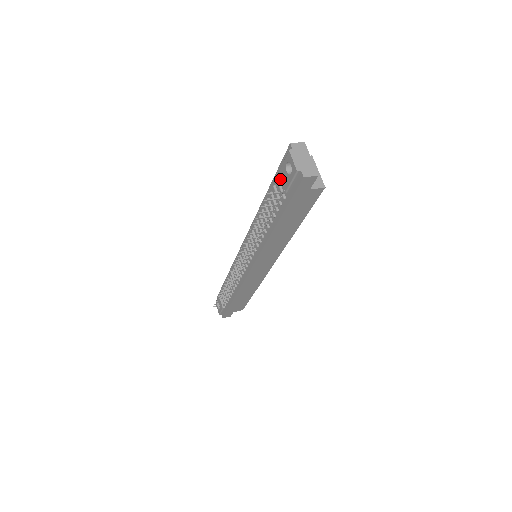
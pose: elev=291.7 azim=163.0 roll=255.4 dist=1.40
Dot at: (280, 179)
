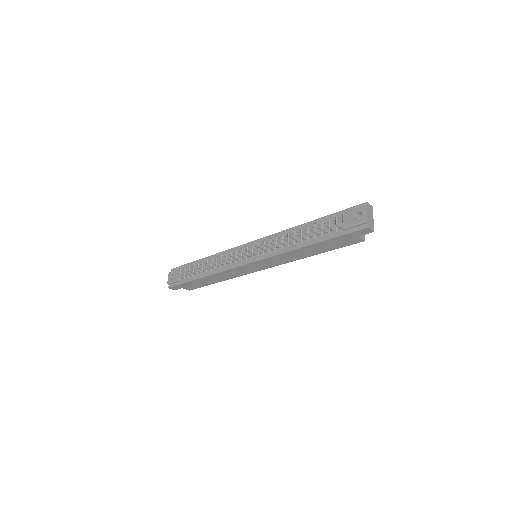
Dot at: (343, 218)
